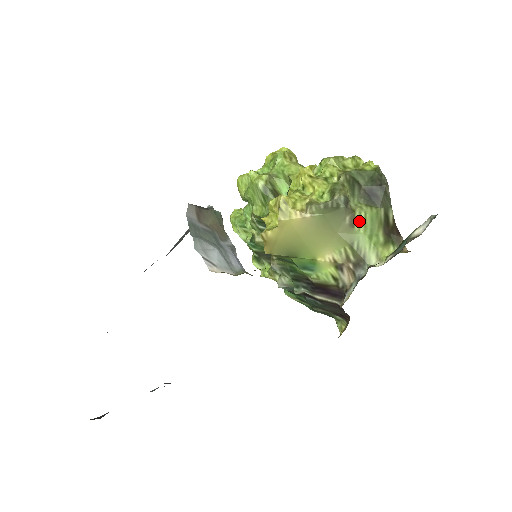
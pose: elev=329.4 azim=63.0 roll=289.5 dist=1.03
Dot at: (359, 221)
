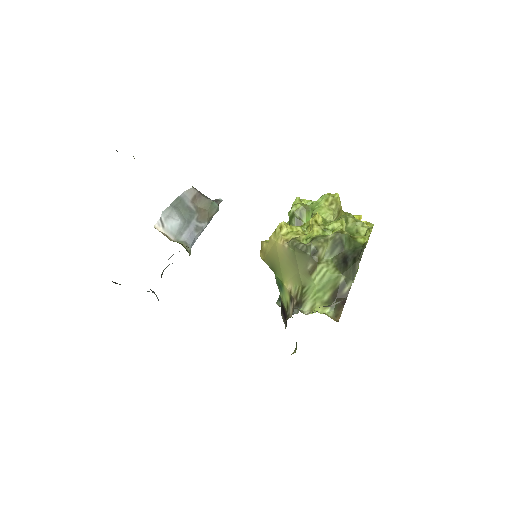
Dot at: (318, 273)
